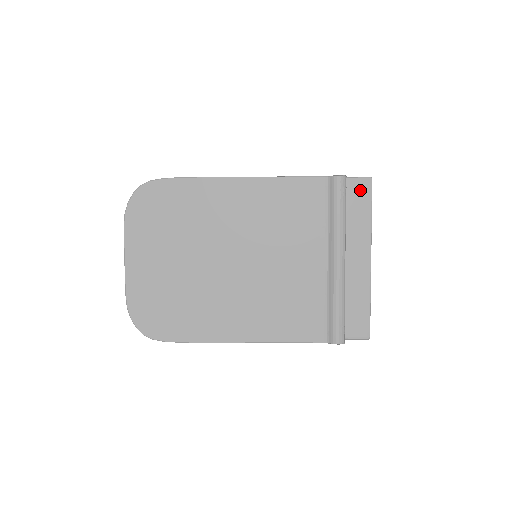
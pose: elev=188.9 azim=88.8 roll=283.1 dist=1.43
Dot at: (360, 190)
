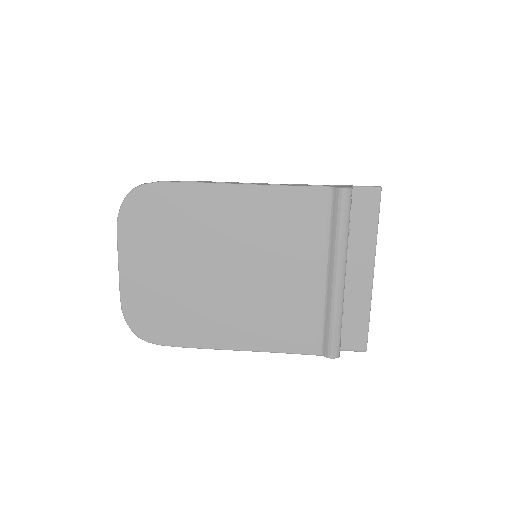
Dot at: (367, 201)
